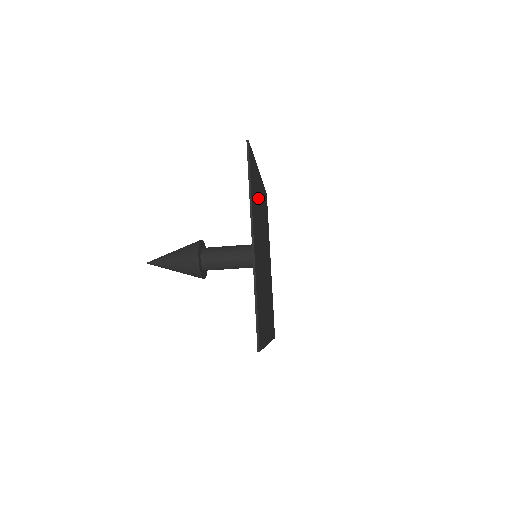
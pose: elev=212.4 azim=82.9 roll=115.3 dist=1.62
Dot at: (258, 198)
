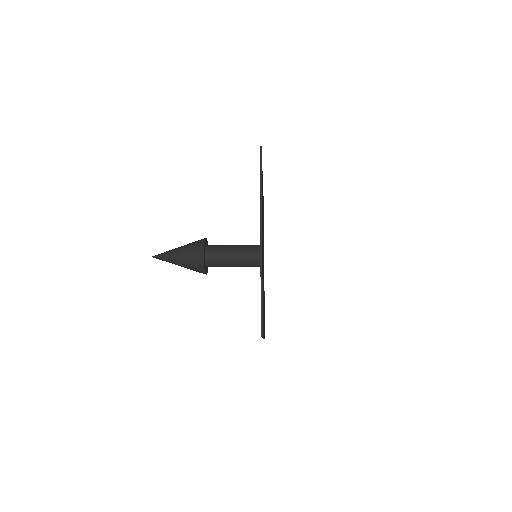
Dot at: occluded
